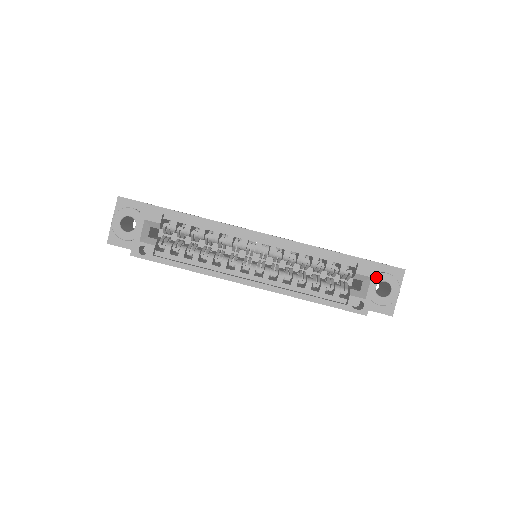
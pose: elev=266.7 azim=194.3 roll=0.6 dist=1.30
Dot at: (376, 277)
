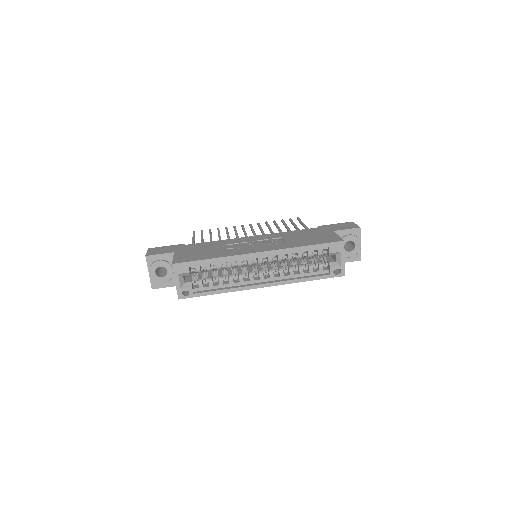
Dot at: (343, 250)
